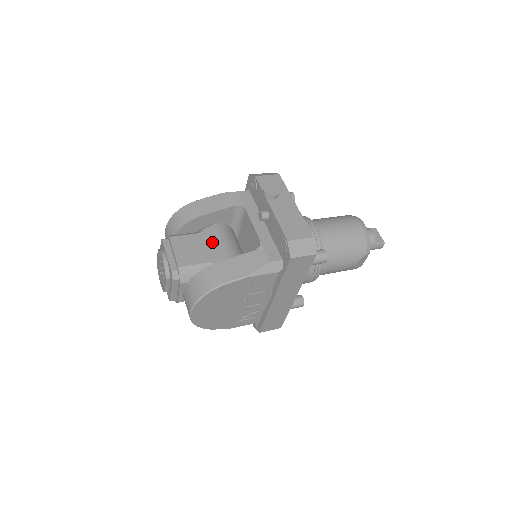
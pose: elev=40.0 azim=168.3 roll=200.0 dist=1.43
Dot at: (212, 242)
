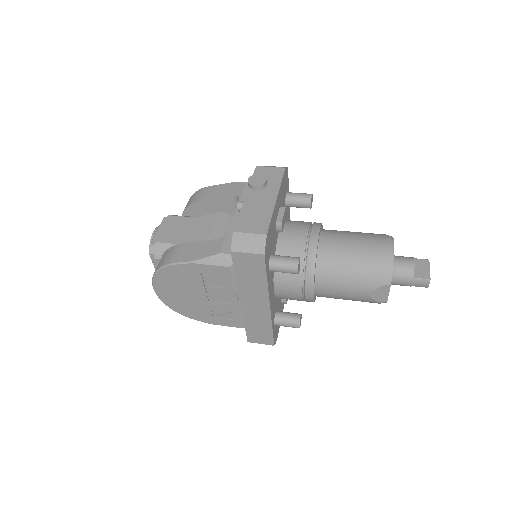
Dot at: (202, 228)
